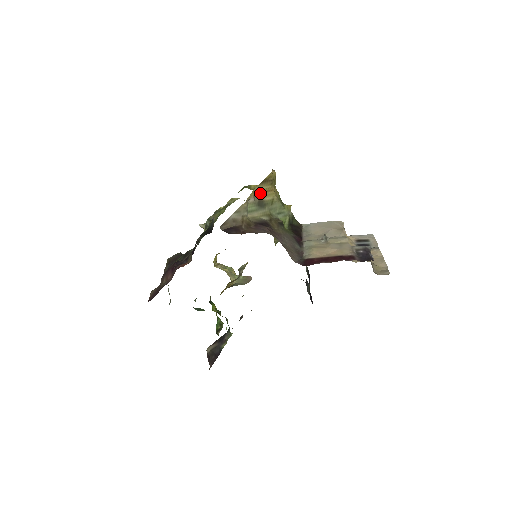
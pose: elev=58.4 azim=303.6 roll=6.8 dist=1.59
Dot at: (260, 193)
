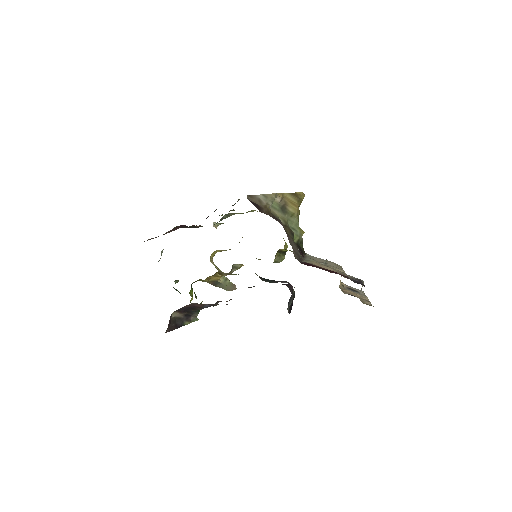
Dot at: (287, 200)
